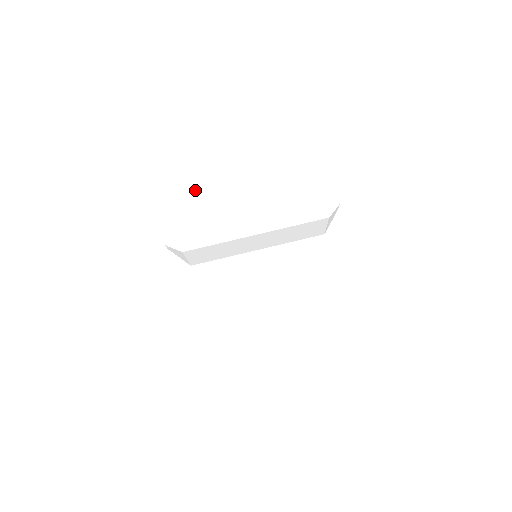
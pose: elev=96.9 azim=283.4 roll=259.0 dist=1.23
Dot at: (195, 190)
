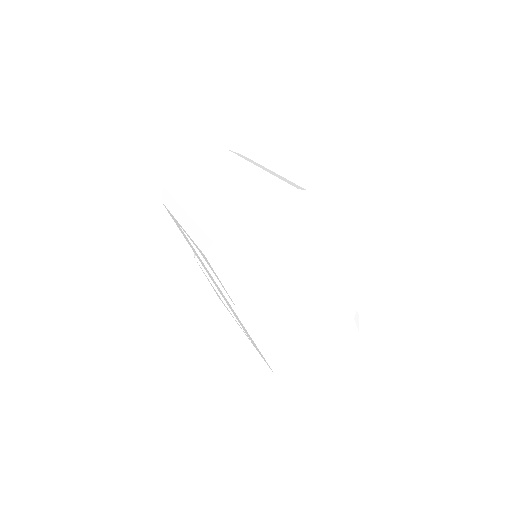
Dot at: (249, 270)
